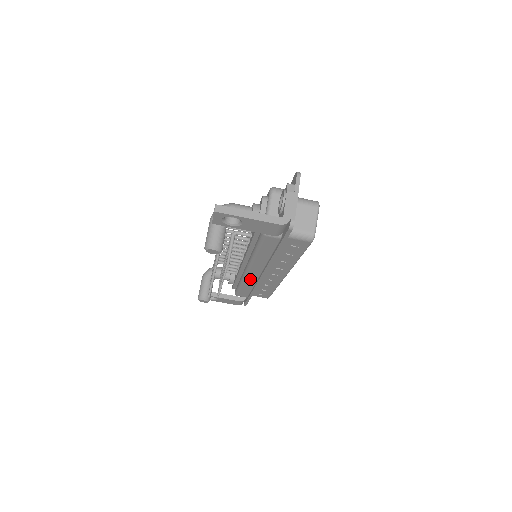
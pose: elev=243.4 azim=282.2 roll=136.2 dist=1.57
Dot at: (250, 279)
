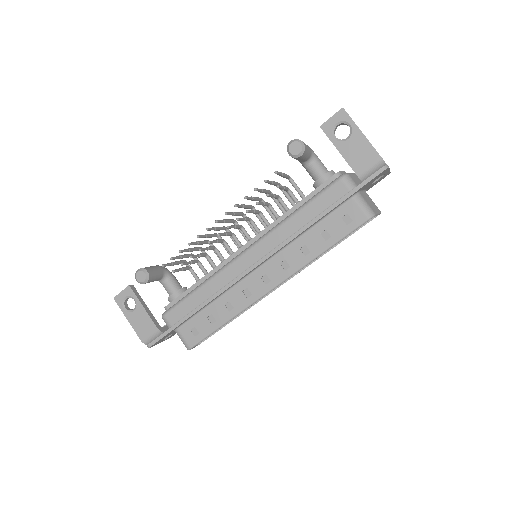
Dot at: (229, 273)
